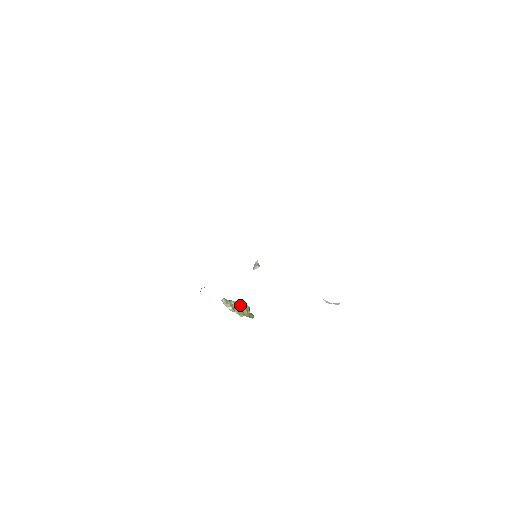
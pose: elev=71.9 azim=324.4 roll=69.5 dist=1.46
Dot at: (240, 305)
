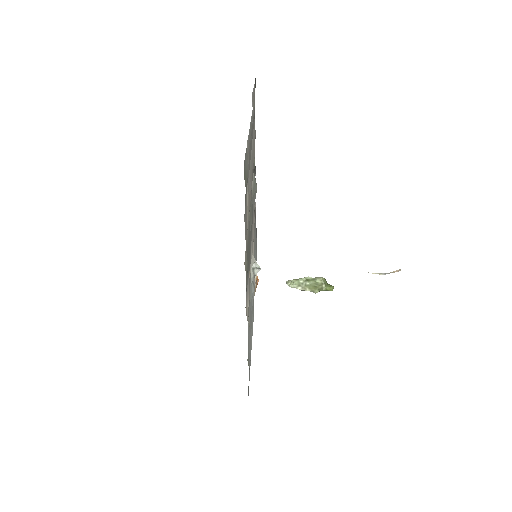
Dot at: (311, 281)
